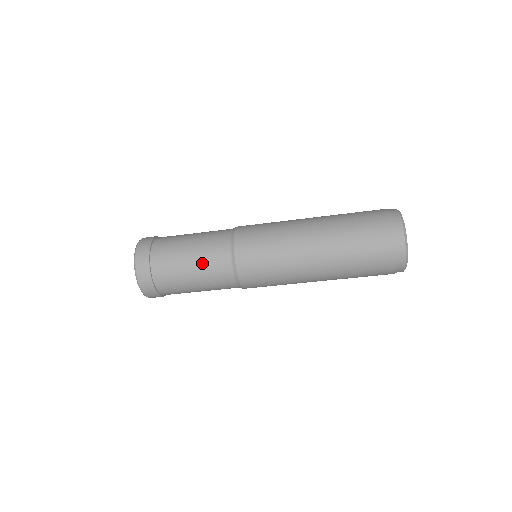
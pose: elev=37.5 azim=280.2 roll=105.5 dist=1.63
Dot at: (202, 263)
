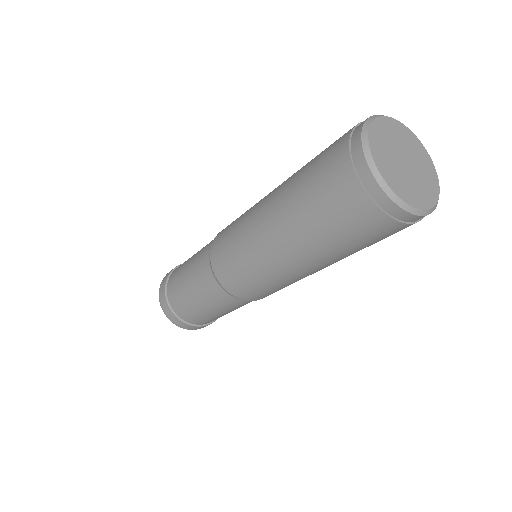
Dot at: (220, 309)
